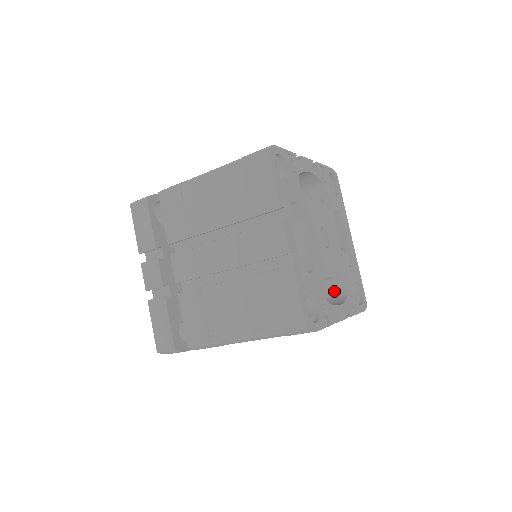
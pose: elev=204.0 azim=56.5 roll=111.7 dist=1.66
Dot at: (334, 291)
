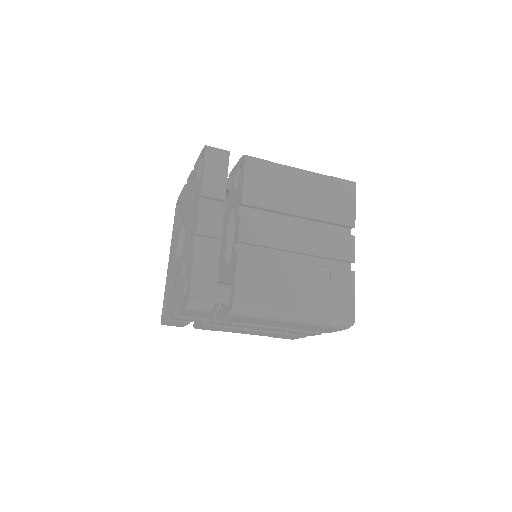
Dot at: occluded
